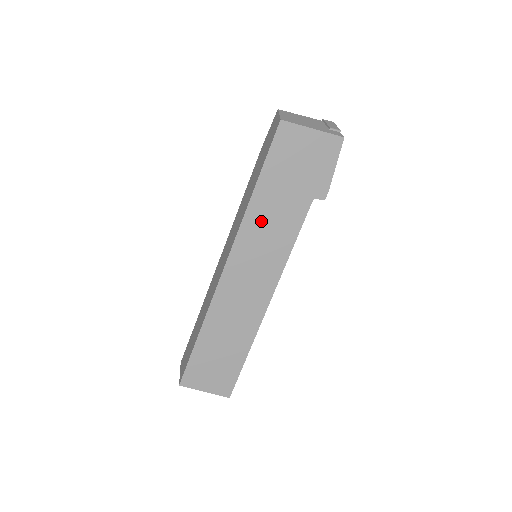
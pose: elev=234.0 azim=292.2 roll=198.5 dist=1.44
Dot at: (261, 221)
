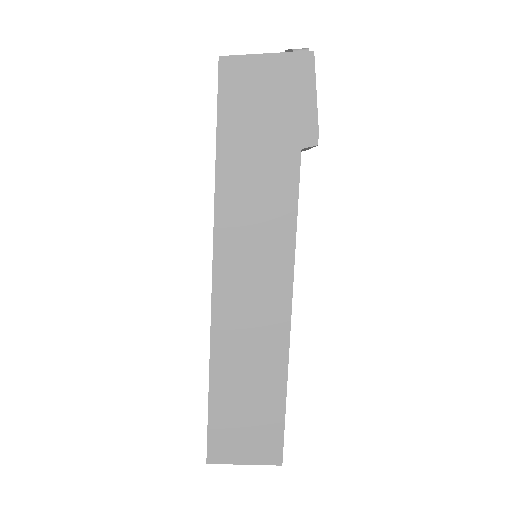
Dot at: (240, 202)
